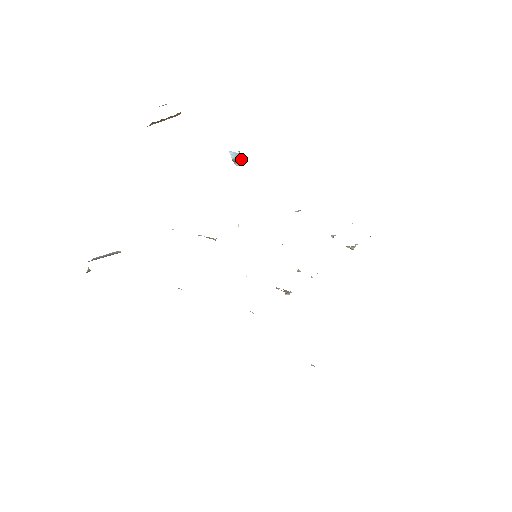
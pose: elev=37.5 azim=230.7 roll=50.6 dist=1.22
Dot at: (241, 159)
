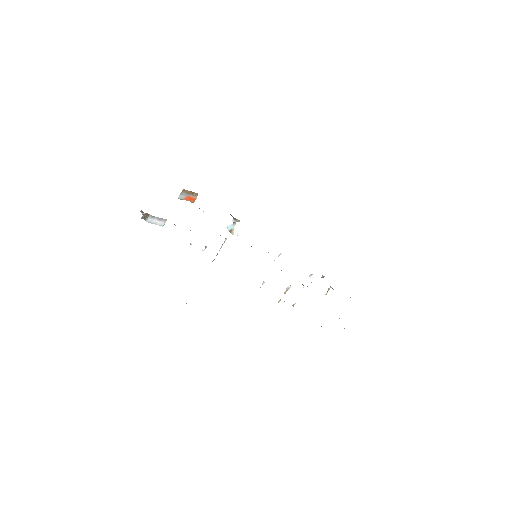
Dot at: (235, 230)
